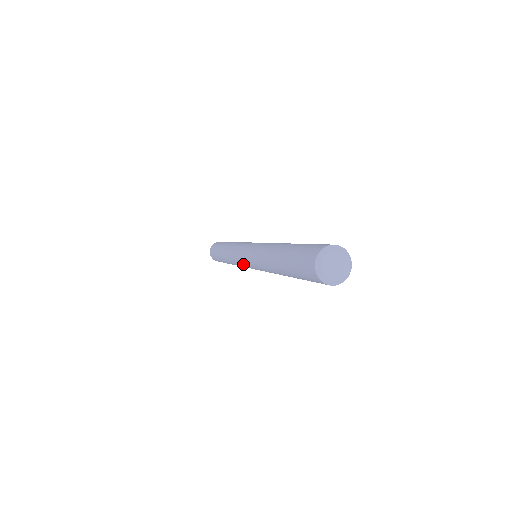
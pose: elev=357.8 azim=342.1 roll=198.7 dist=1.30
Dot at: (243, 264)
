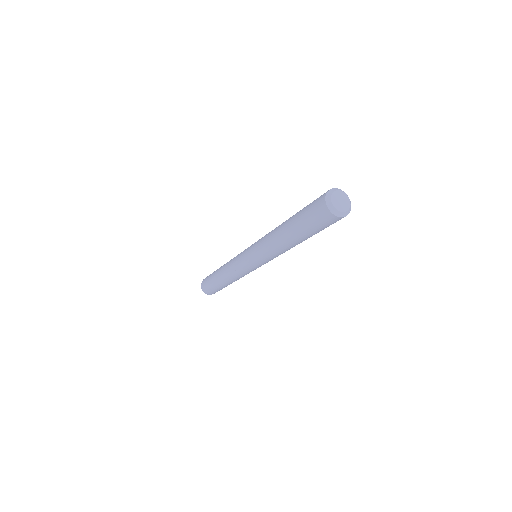
Dot at: (242, 258)
